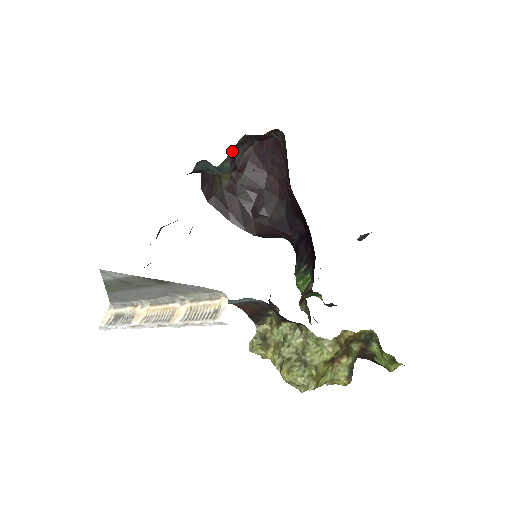
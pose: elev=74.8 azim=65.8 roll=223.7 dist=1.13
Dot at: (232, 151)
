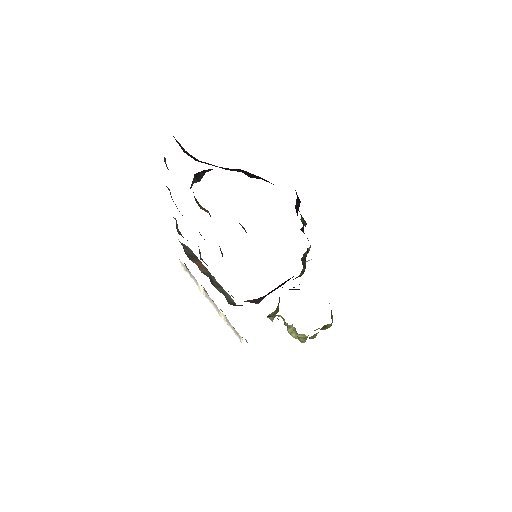
Dot at: (192, 181)
